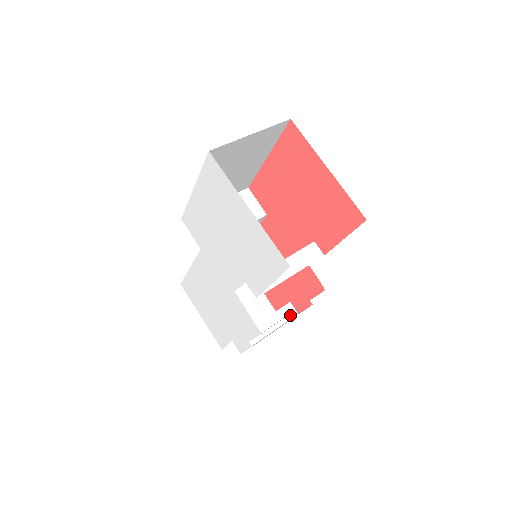
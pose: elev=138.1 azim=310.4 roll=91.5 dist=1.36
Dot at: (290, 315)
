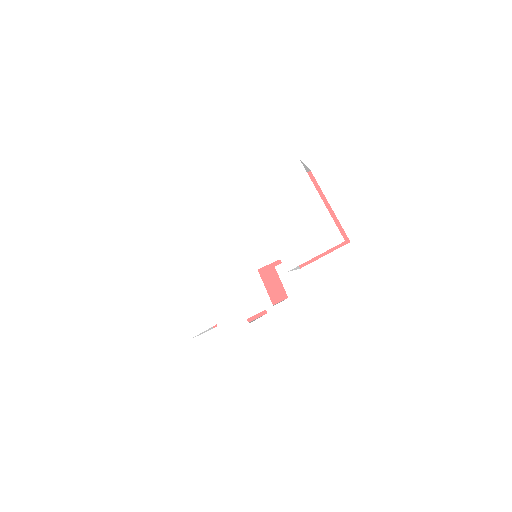
Dot at: occluded
